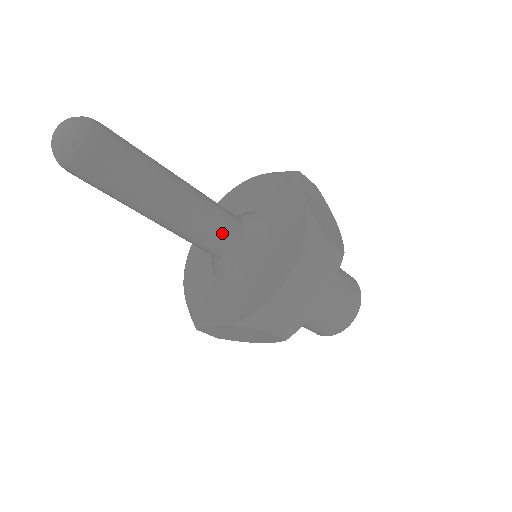
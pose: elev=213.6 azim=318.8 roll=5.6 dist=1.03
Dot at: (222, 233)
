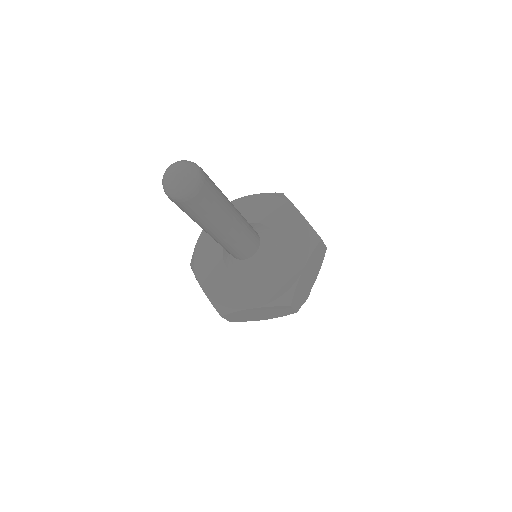
Dot at: (239, 252)
